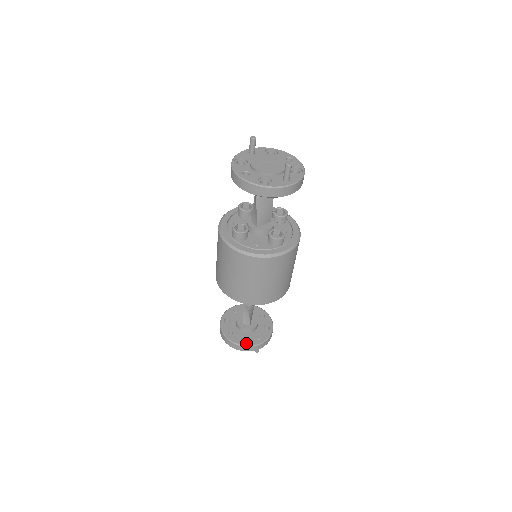
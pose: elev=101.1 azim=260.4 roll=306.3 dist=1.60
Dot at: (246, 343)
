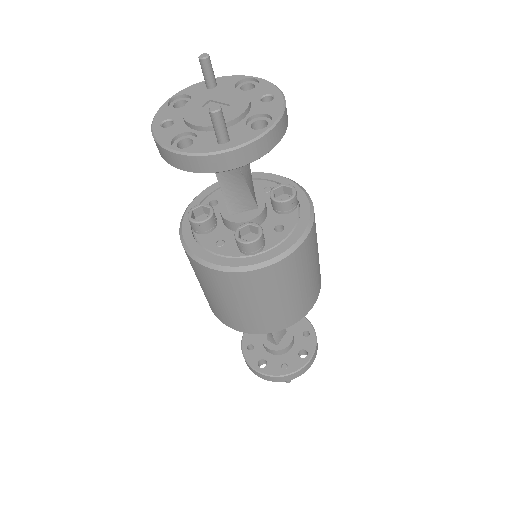
Dot at: (263, 369)
